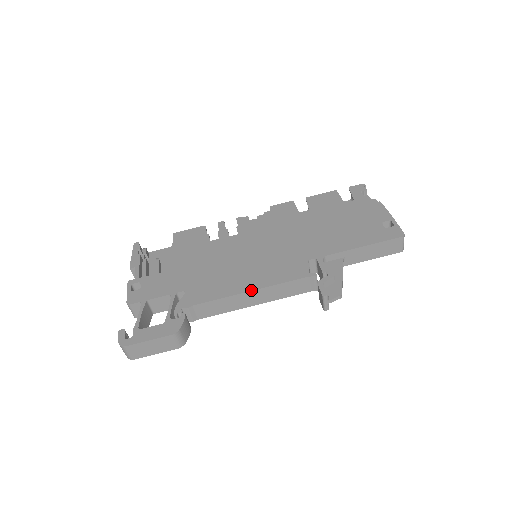
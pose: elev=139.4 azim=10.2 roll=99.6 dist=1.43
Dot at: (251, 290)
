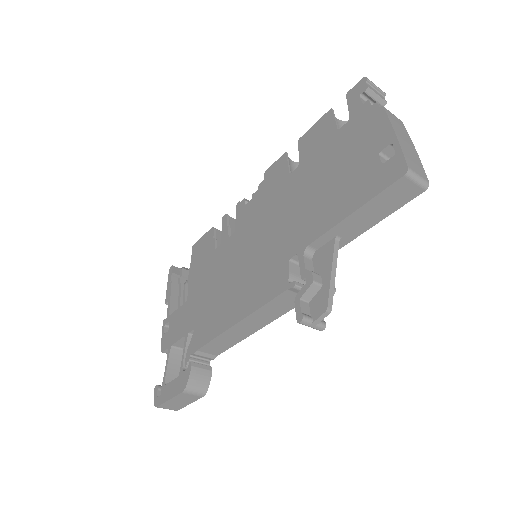
Dot at: (237, 322)
